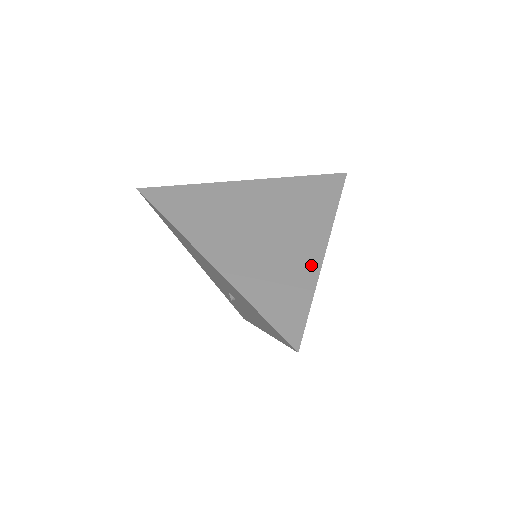
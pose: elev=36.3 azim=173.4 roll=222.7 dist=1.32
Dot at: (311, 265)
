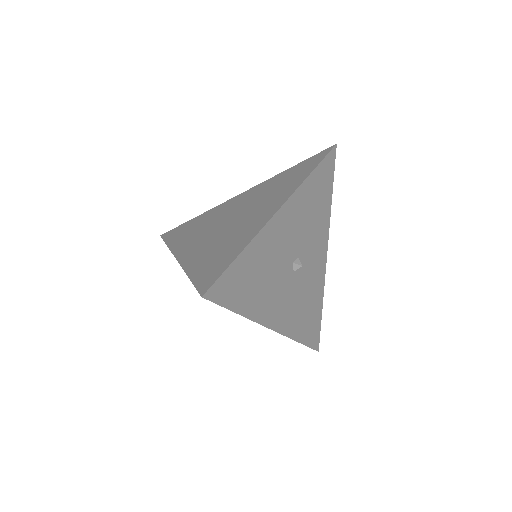
Dot at: (257, 226)
